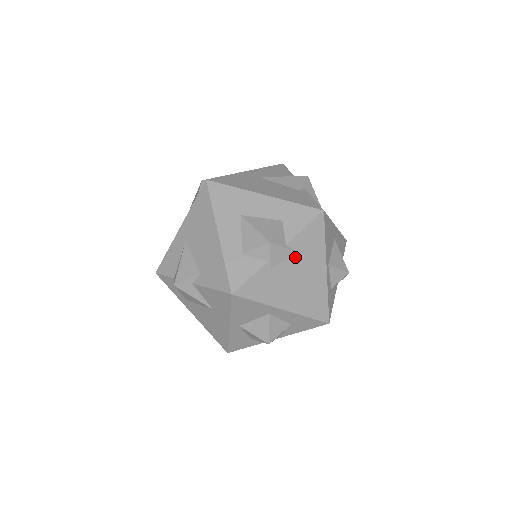
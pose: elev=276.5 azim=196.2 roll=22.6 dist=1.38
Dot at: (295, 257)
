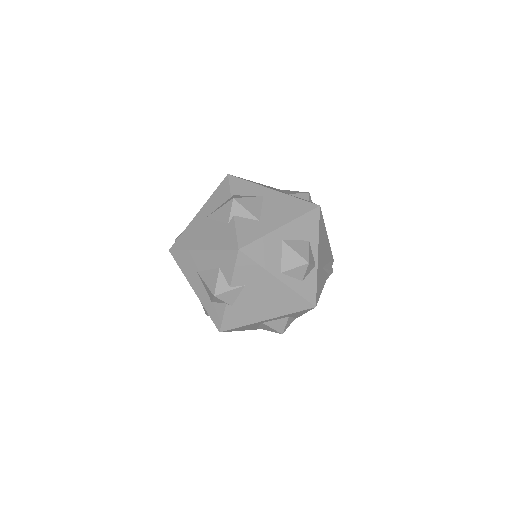
Dot at: (244, 289)
